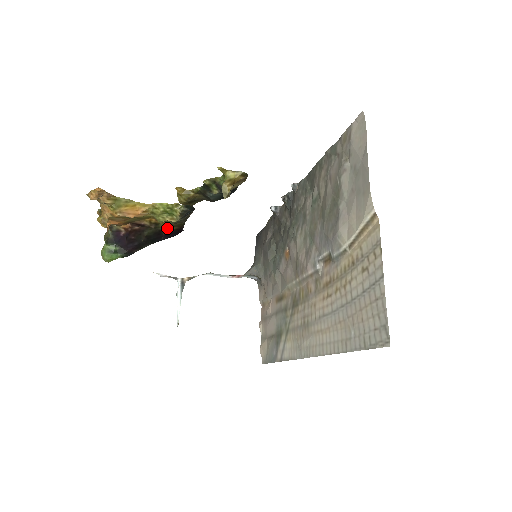
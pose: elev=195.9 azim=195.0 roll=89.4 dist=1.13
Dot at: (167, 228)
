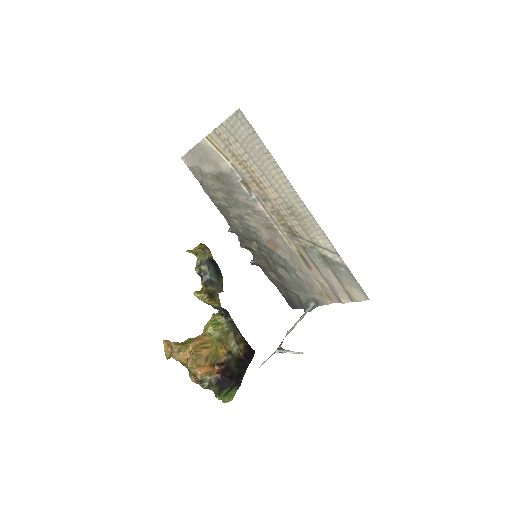
Dot at: (237, 347)
